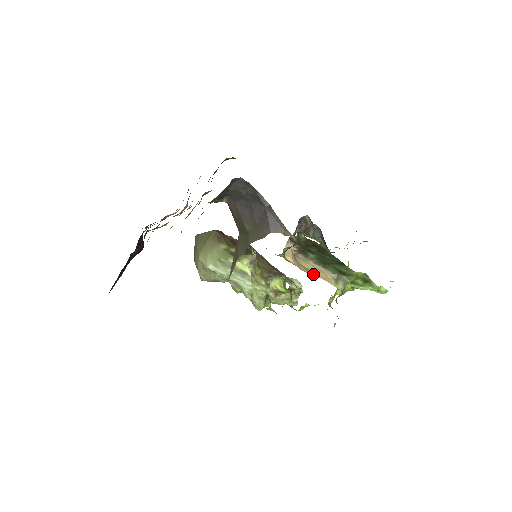
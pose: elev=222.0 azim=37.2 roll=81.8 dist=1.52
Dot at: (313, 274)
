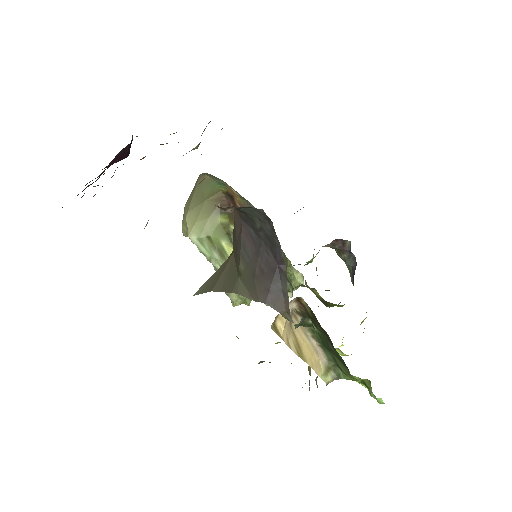
Dot at: (301, 354)
